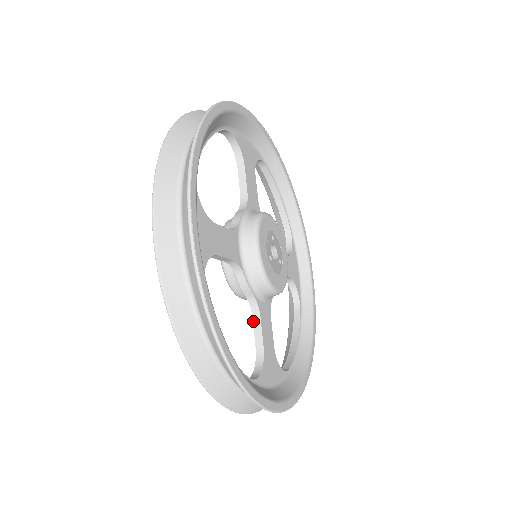
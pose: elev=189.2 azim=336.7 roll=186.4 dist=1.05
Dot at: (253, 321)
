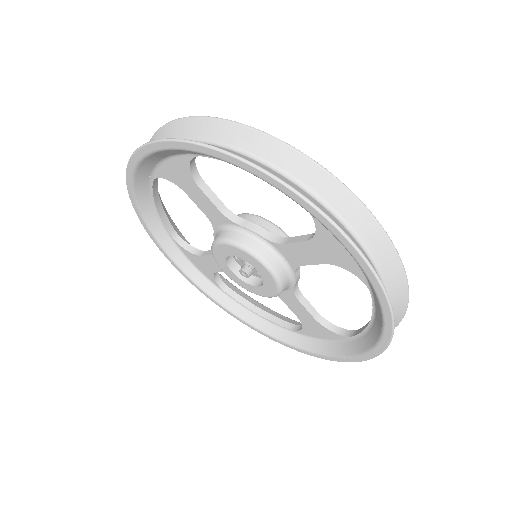
Dot at: (301, 302)
